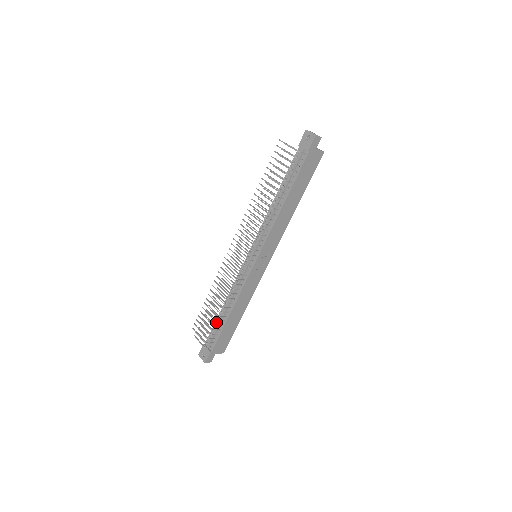
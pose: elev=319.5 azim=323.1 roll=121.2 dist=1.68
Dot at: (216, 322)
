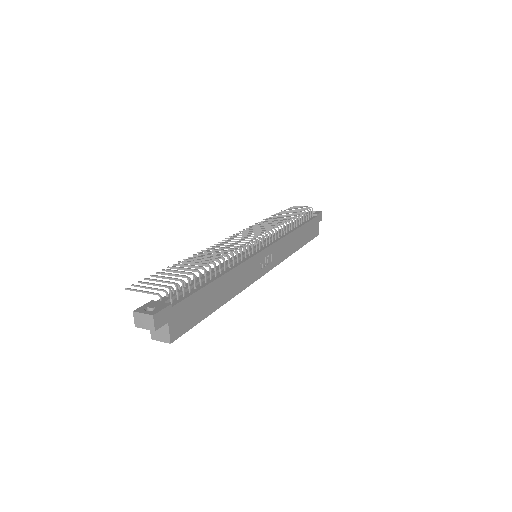
Dot at: (186, 284)
